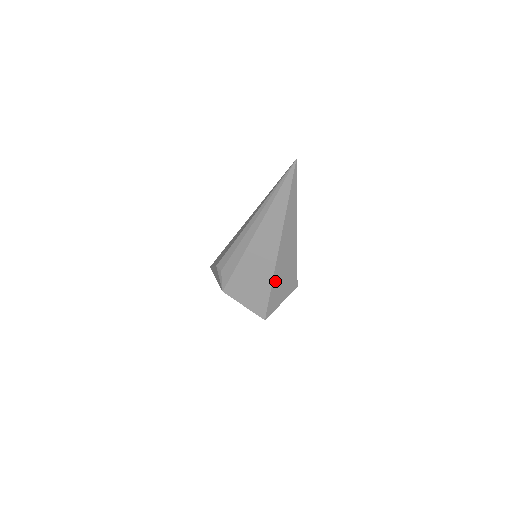
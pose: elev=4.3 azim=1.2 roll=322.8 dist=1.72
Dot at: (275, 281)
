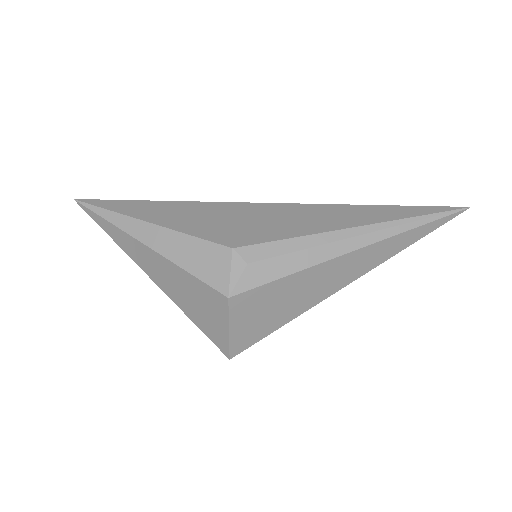
Dot at: (296, 315)
